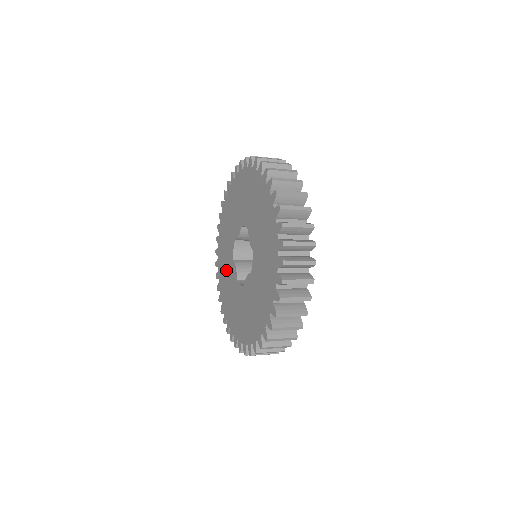
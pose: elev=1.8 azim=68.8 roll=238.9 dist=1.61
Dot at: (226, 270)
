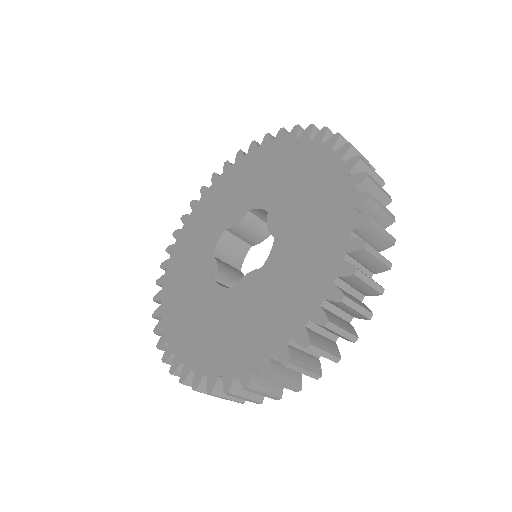
Dot at: (189, 270)
